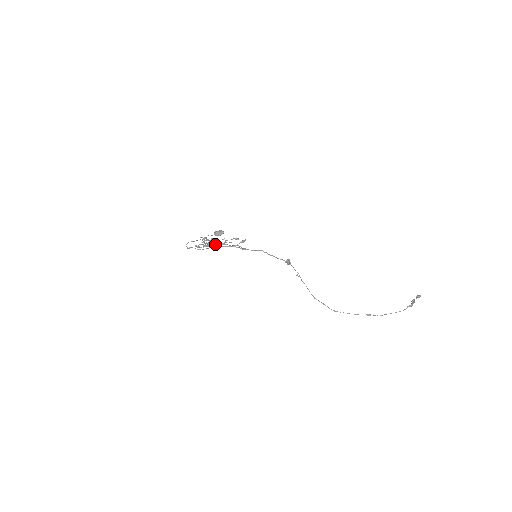
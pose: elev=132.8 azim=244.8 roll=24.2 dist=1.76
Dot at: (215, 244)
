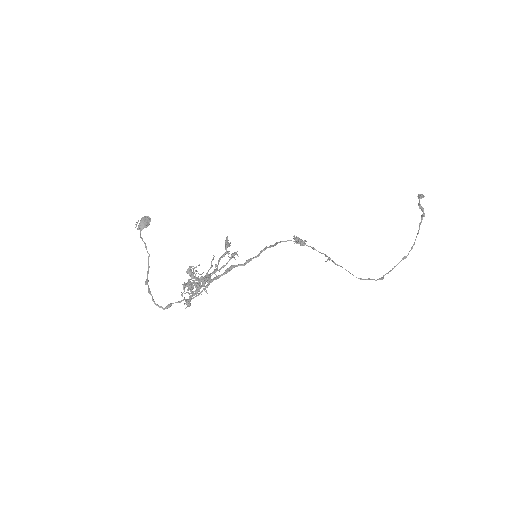
Dot at: occluded
